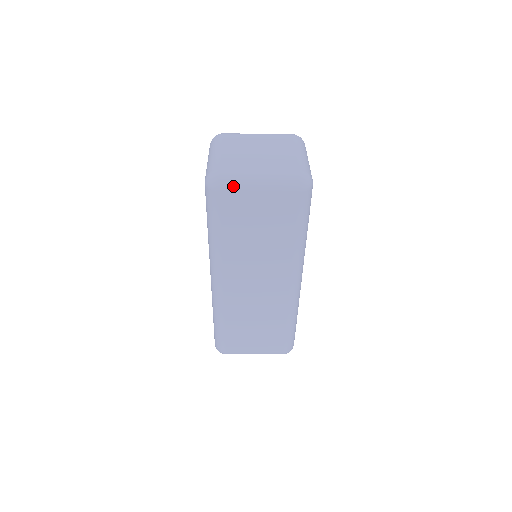
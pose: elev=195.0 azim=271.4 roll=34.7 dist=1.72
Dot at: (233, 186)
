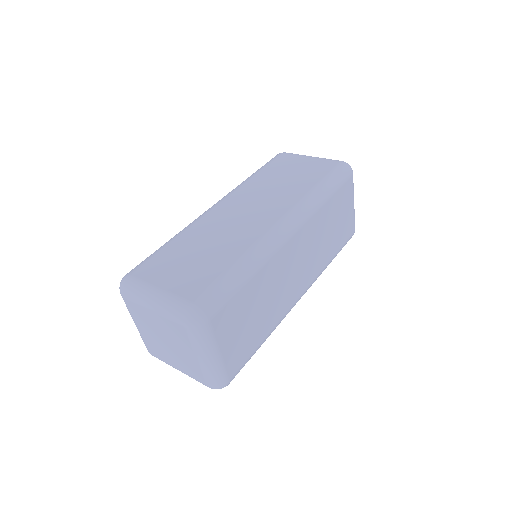
Dot at: occluded
